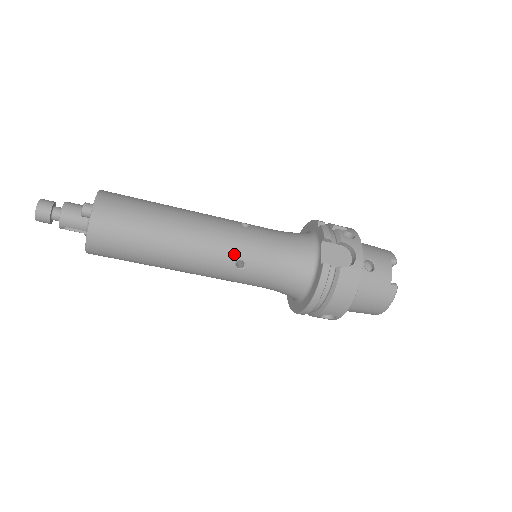
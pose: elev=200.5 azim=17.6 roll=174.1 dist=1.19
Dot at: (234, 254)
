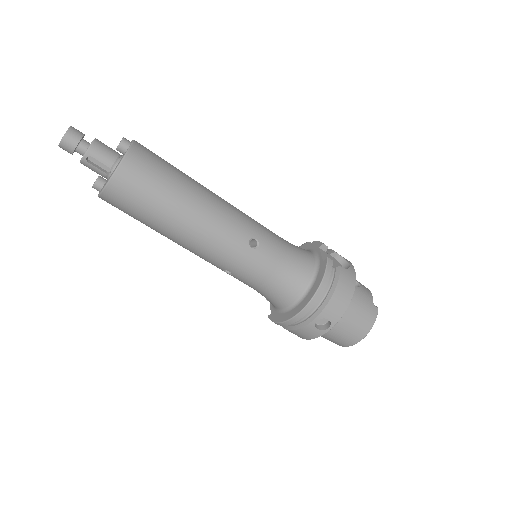
Dot at: (250, 231)
